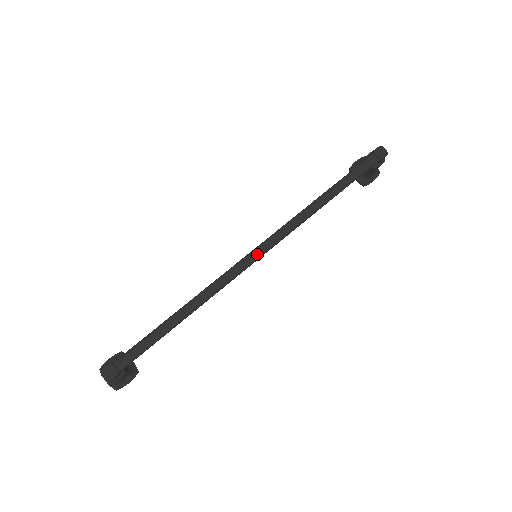
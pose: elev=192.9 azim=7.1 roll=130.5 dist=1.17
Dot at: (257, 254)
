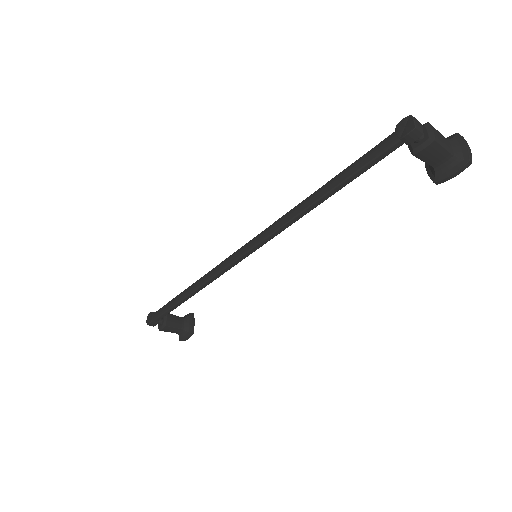
Dot at: (240, 252)
